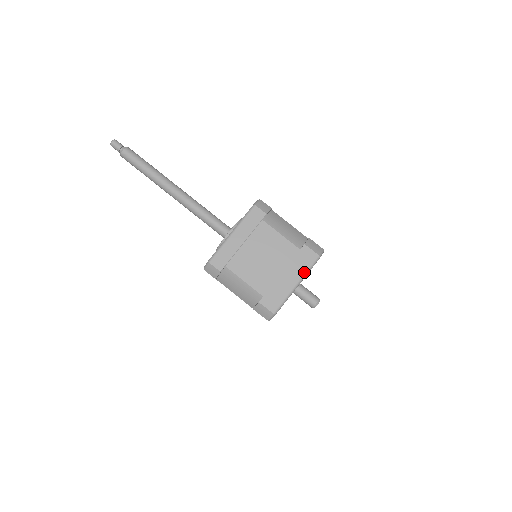
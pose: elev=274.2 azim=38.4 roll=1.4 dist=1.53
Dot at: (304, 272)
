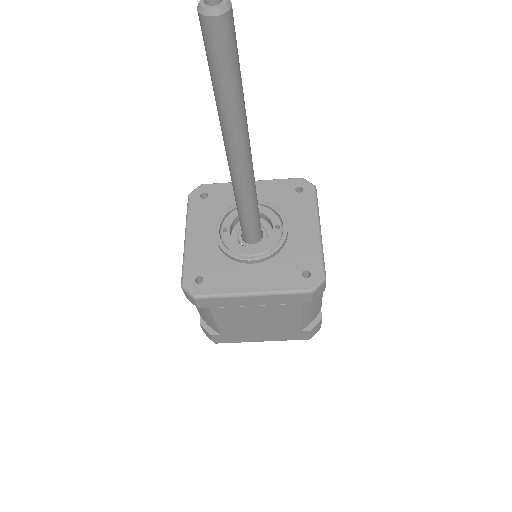
Dot at: (281, 340)
